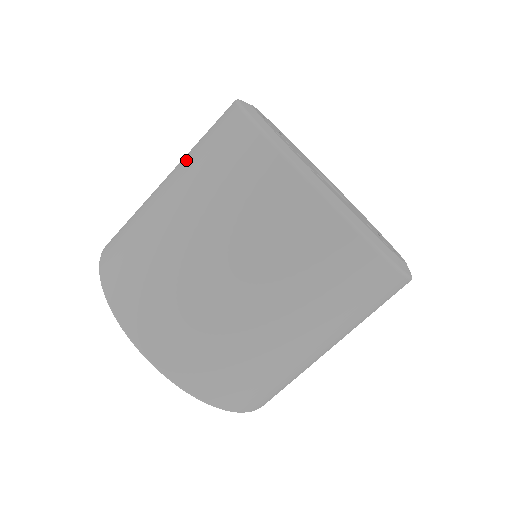
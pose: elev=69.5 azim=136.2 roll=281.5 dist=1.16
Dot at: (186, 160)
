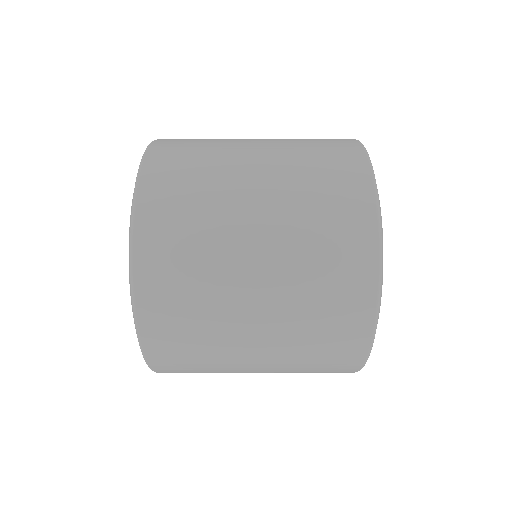
Dot at: (288, 140)
